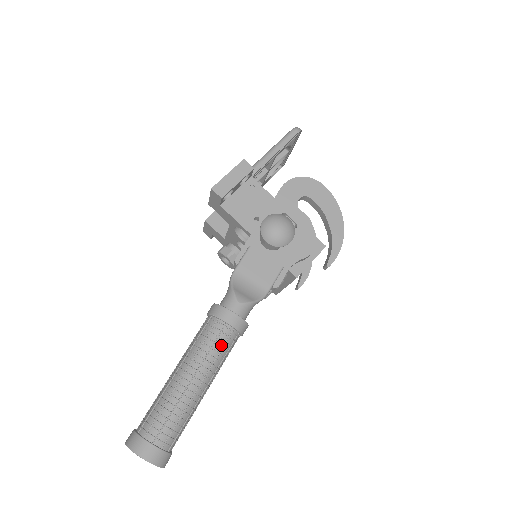
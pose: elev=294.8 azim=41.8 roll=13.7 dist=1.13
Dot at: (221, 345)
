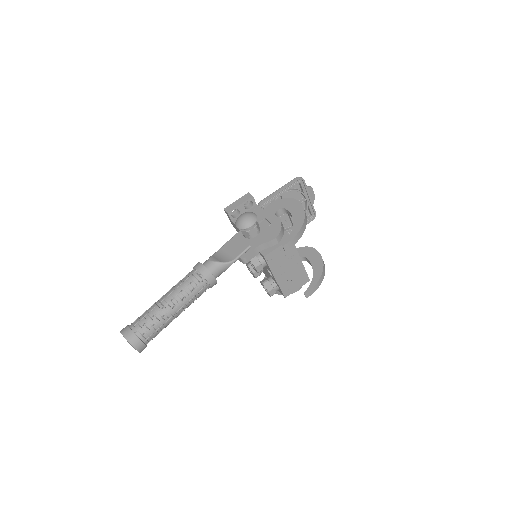
Dot at: (189, 282)
